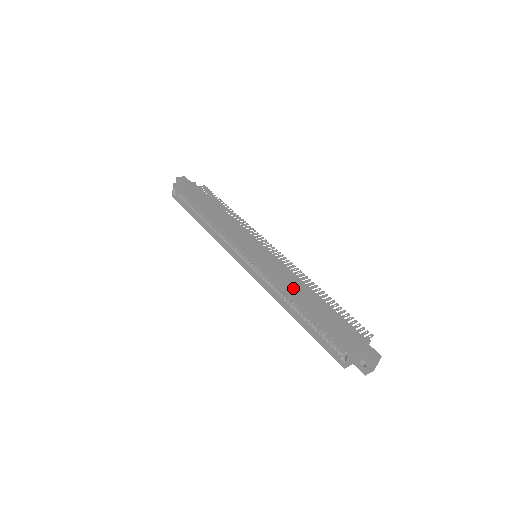
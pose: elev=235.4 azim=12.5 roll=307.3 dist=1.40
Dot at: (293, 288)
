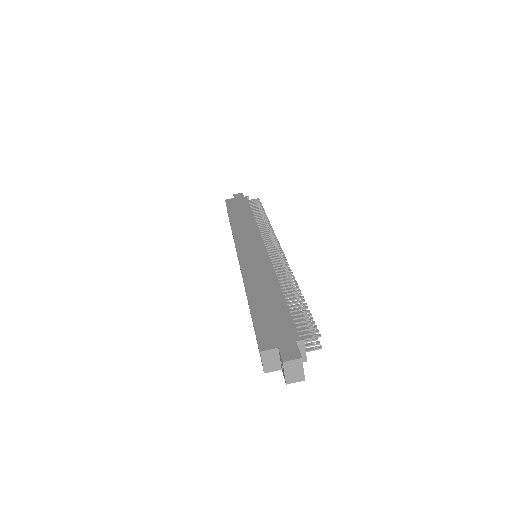
Dot at: (257, 282)
